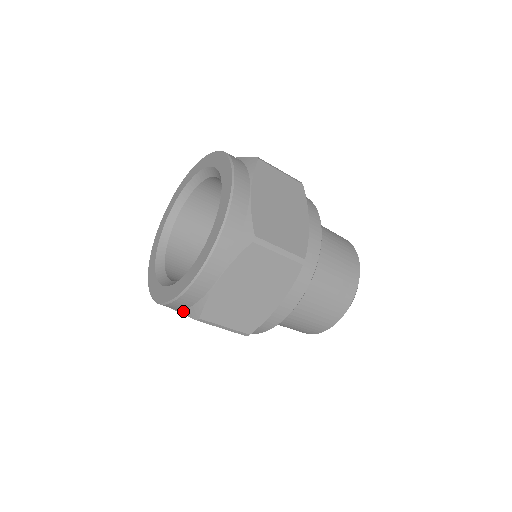
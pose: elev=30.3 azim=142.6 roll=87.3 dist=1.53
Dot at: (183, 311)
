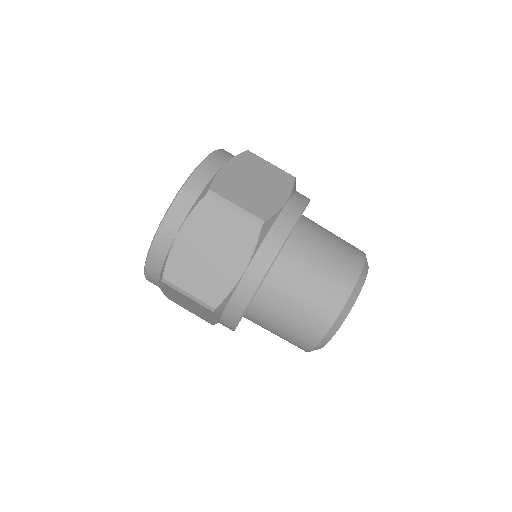
Dot at: (159, 280)
